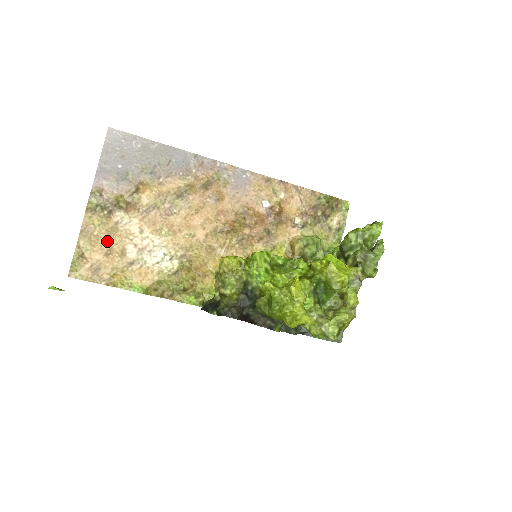
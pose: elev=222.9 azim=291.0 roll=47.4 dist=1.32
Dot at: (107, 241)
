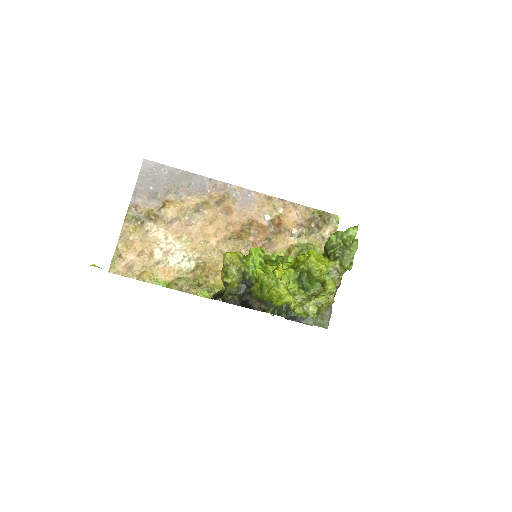
Dot at: (139, 245)
